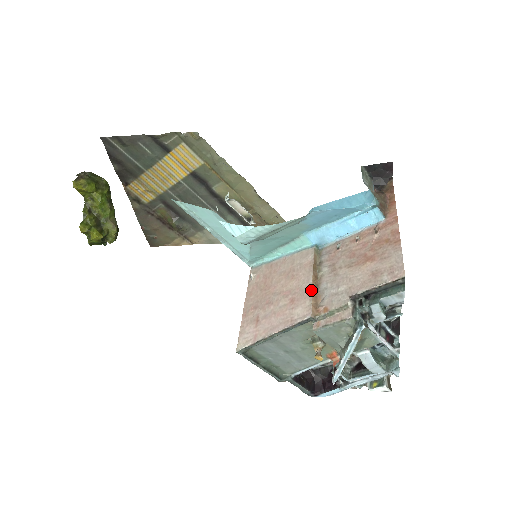
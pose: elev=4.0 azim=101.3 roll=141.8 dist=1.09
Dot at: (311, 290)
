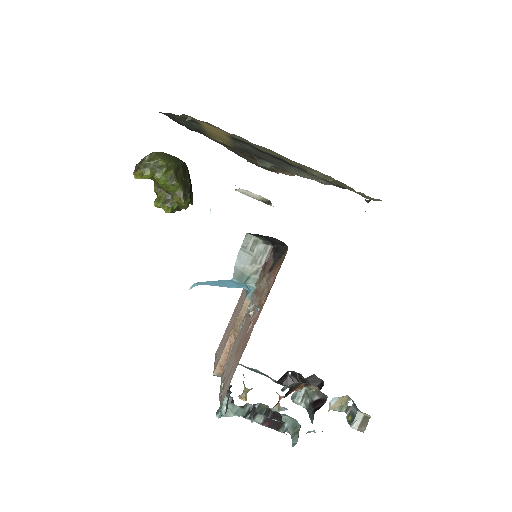
Dot at: (225, 345)
